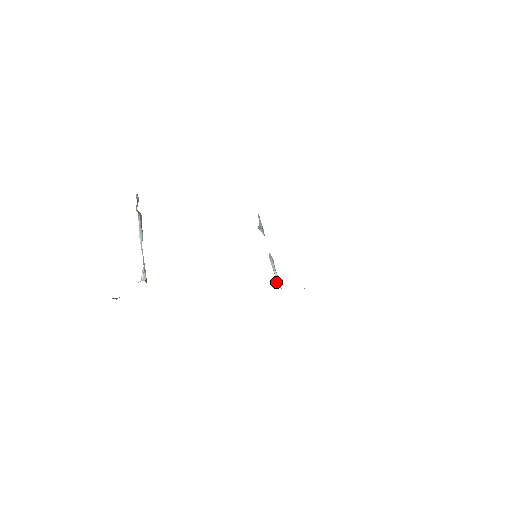
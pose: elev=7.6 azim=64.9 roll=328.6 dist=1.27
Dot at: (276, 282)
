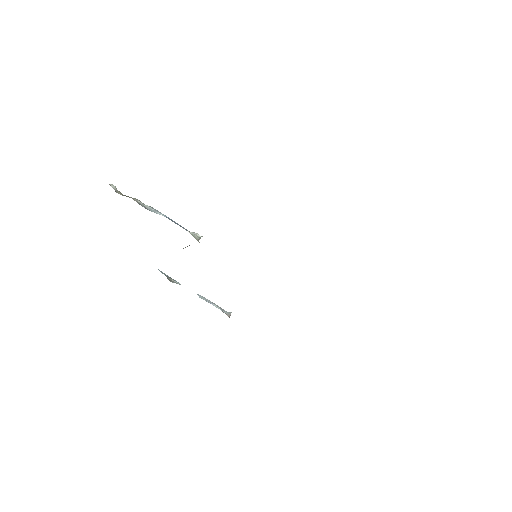
Dot at: (224, 312)
